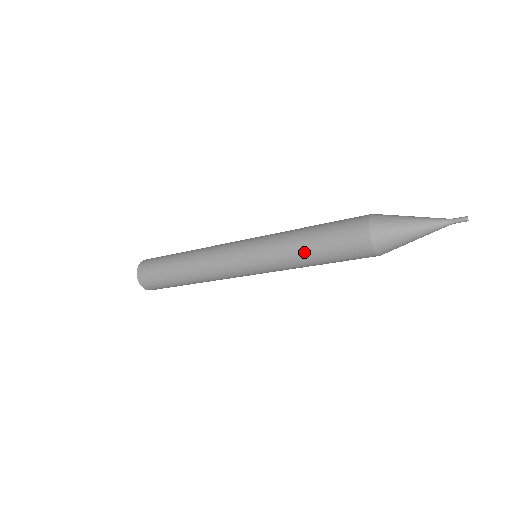
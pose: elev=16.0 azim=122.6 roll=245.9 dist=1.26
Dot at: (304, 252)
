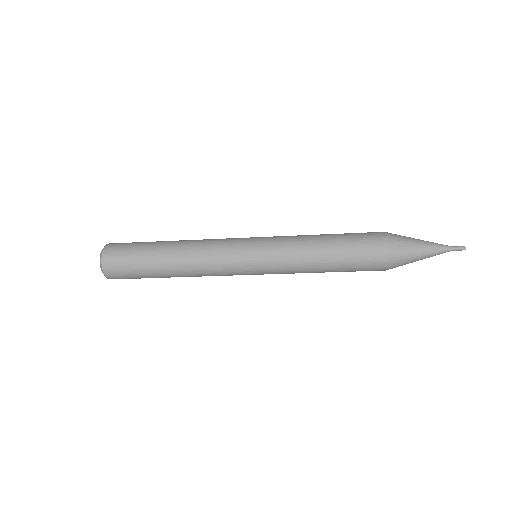
Dot at: (320, 264)
